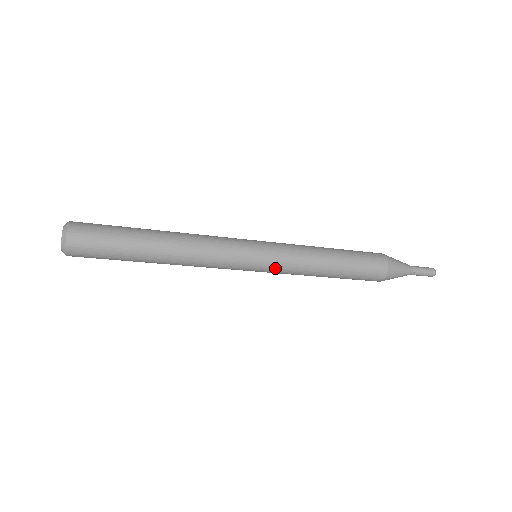
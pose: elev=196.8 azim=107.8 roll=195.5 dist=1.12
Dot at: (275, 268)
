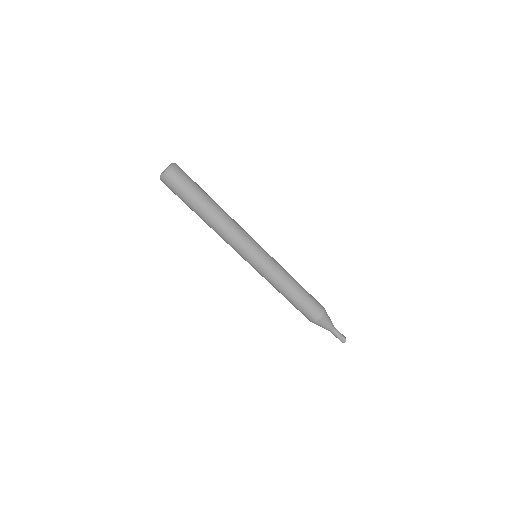
Dot at: (271, 258)
